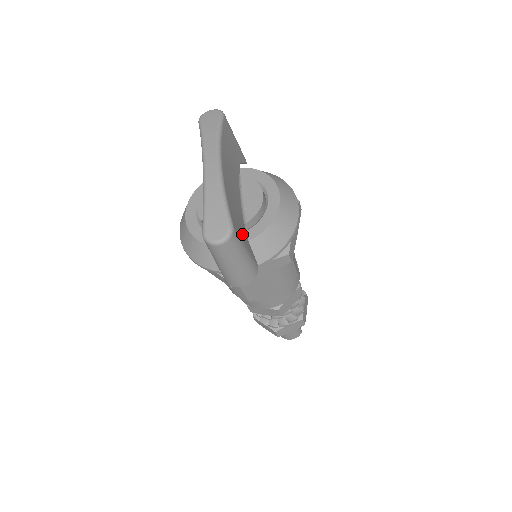
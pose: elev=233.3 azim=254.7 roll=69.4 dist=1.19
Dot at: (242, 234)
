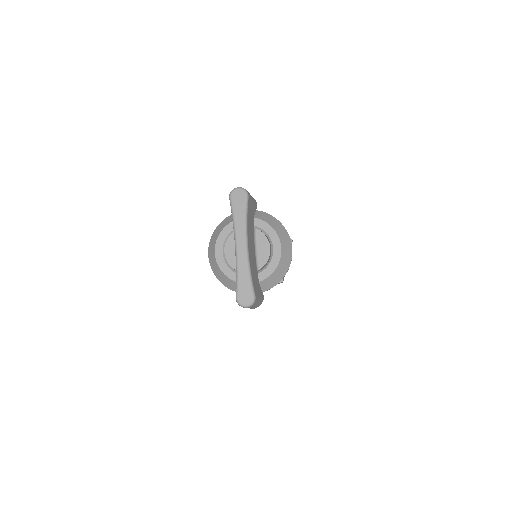
Dot at: (258, 288)
